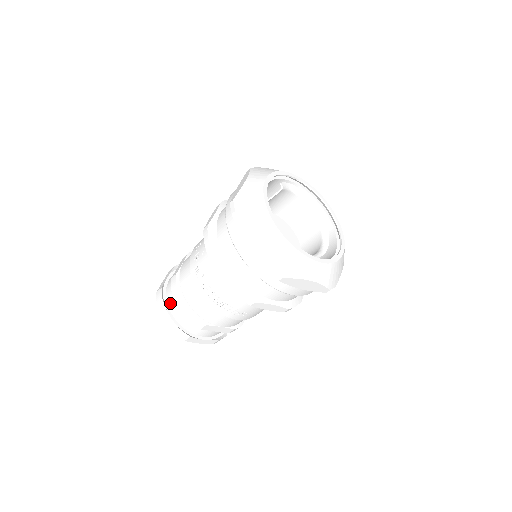
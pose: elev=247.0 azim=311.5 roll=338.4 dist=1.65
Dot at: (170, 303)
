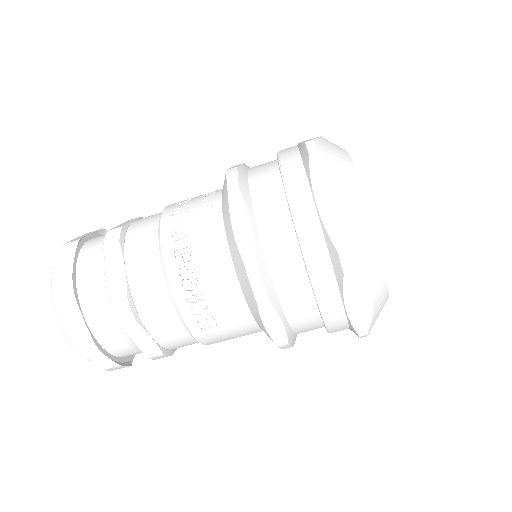
Dot at: (83, 267)
